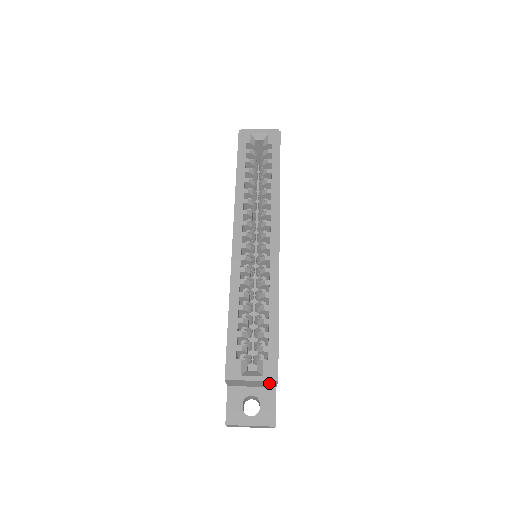
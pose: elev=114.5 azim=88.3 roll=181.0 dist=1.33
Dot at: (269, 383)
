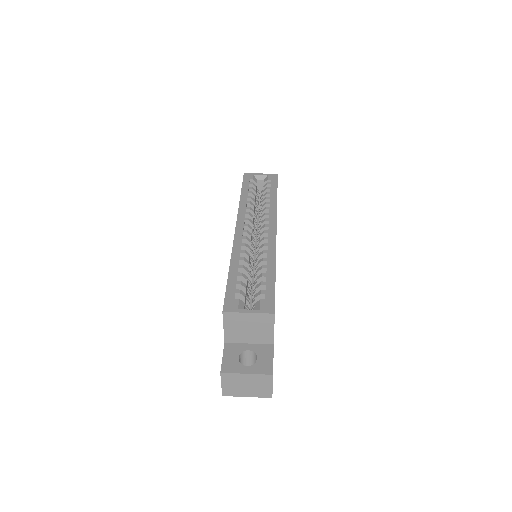
Dot at: (266, 324)
